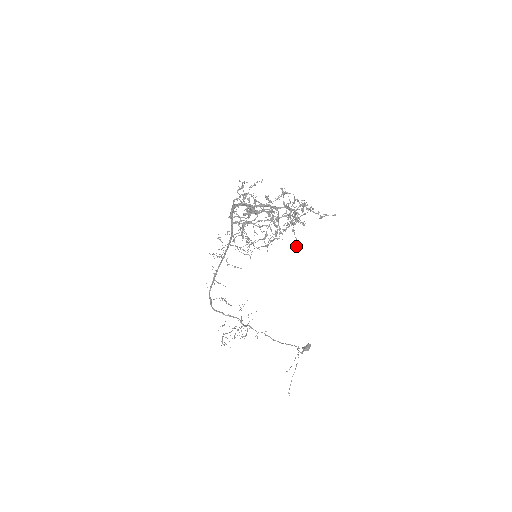
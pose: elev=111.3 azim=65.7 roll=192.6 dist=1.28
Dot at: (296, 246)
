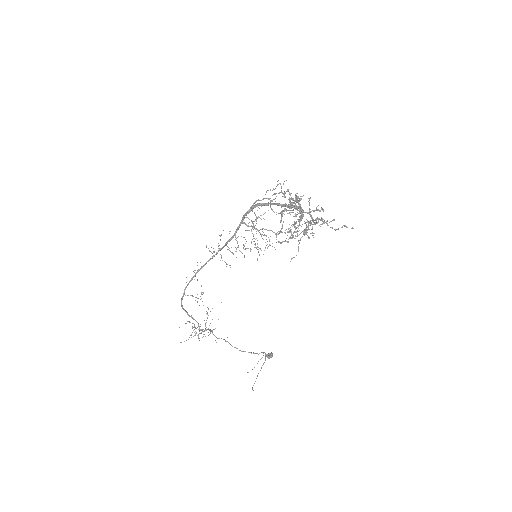
Dot at: (296, 255)
